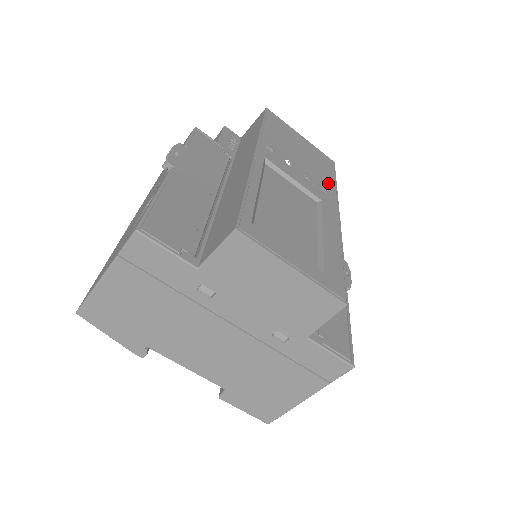
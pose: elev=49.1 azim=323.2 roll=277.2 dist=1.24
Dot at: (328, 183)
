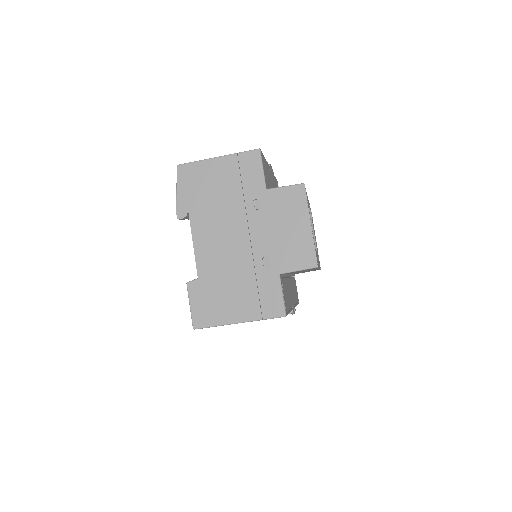
Dot at: occluded
